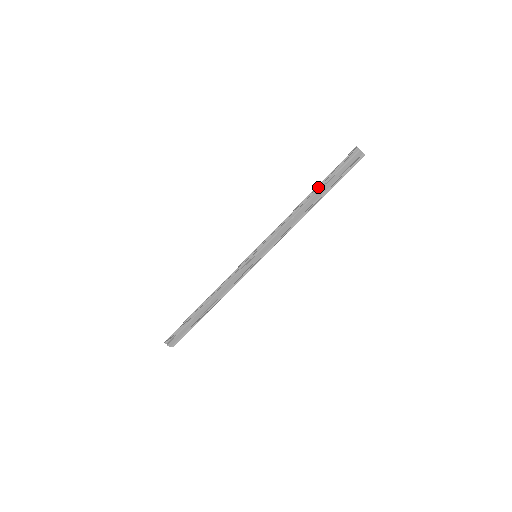
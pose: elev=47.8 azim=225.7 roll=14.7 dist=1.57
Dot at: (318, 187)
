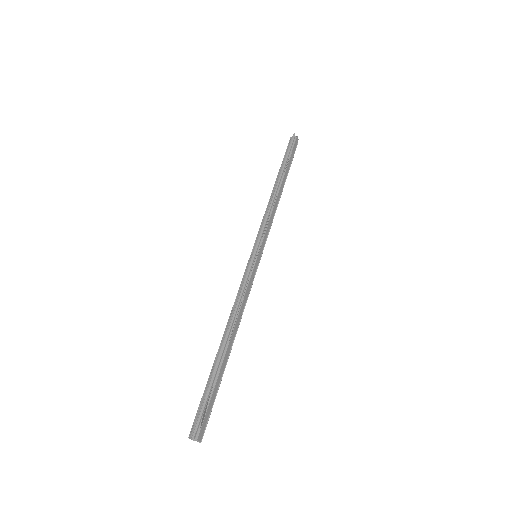
Dot at: (282, 170)
